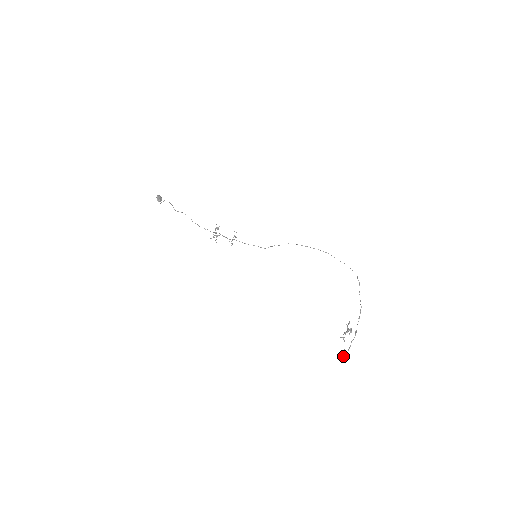
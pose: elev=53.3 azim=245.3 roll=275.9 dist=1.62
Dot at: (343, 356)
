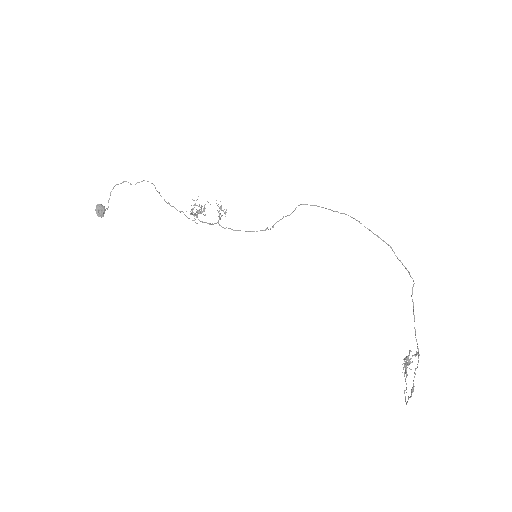
Dot at: occluded
